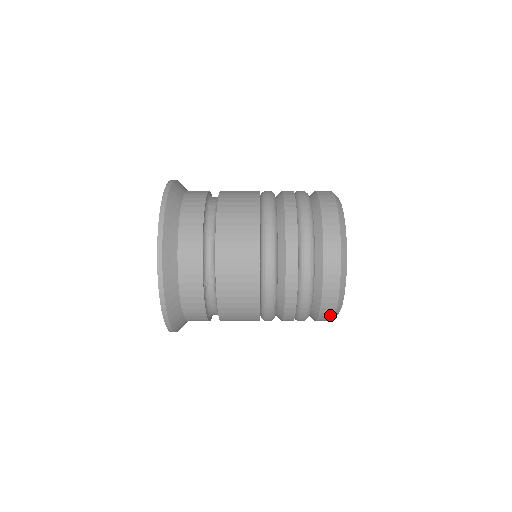
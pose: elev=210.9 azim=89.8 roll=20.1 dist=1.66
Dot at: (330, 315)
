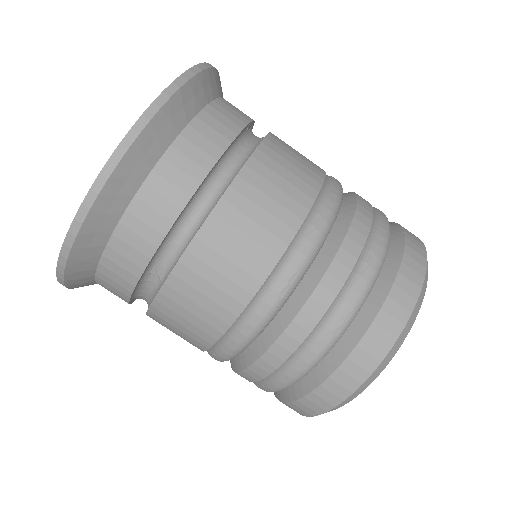
Dot at: (415, 282)
